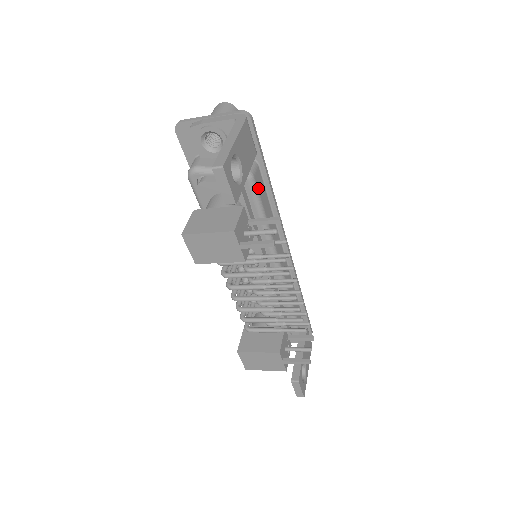
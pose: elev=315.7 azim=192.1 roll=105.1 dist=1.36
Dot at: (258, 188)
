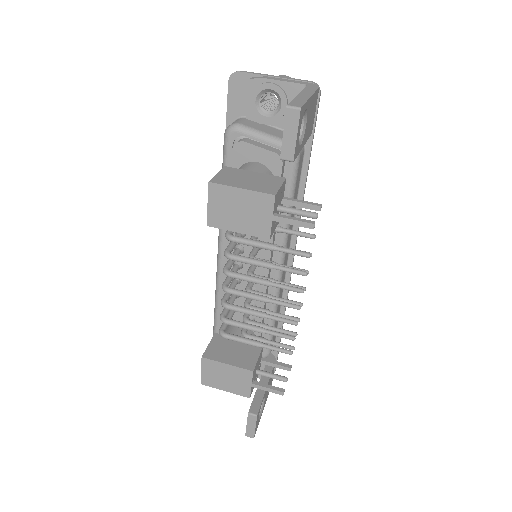
Dot at: (298, 172)
